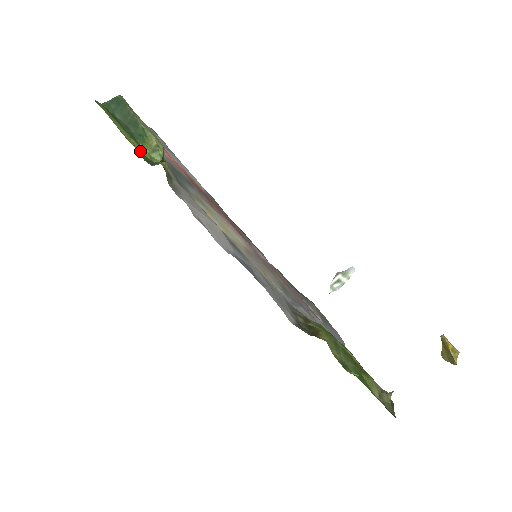
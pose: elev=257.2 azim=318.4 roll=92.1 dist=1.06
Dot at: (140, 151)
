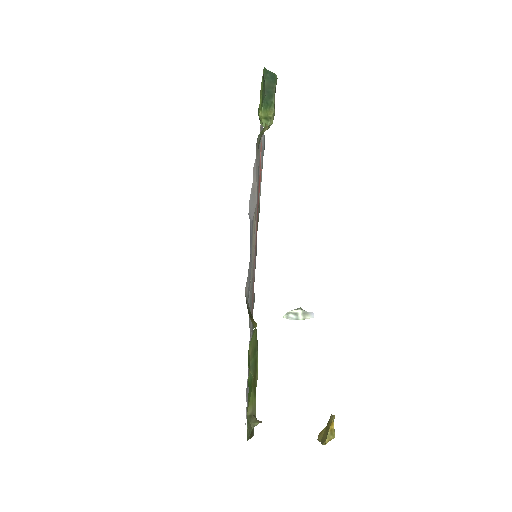
Dot at: (260, 107)
